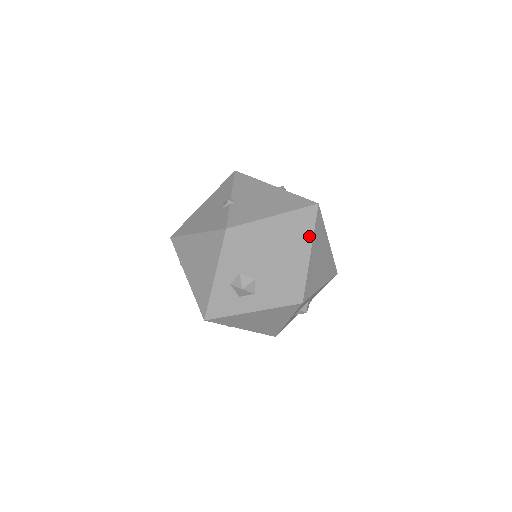
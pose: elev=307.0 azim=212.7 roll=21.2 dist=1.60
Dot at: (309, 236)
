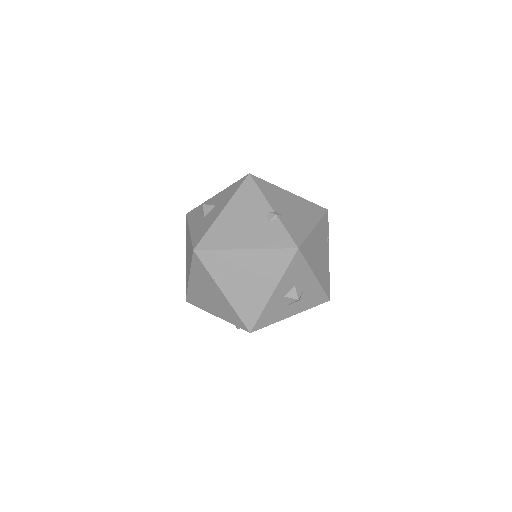
Dot at: (327, 241)
